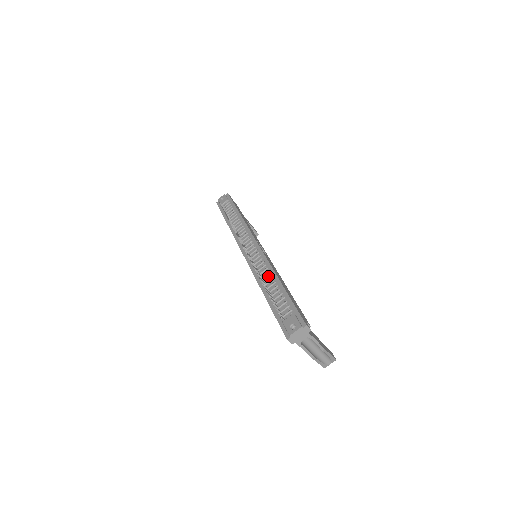
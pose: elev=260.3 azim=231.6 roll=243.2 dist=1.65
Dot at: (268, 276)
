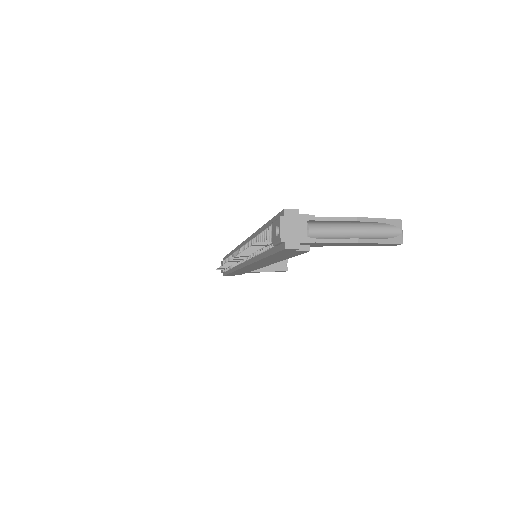
Dot at: (252, 243)
